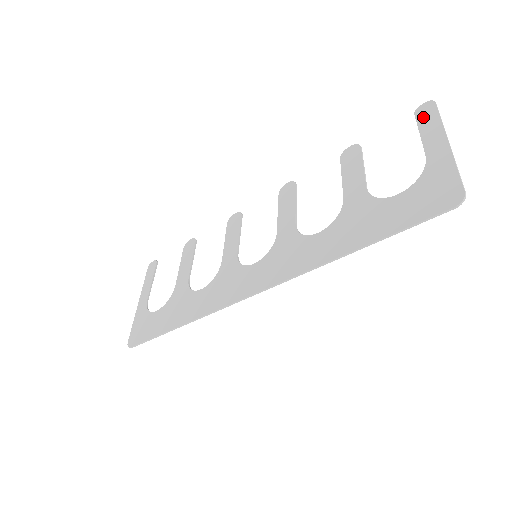
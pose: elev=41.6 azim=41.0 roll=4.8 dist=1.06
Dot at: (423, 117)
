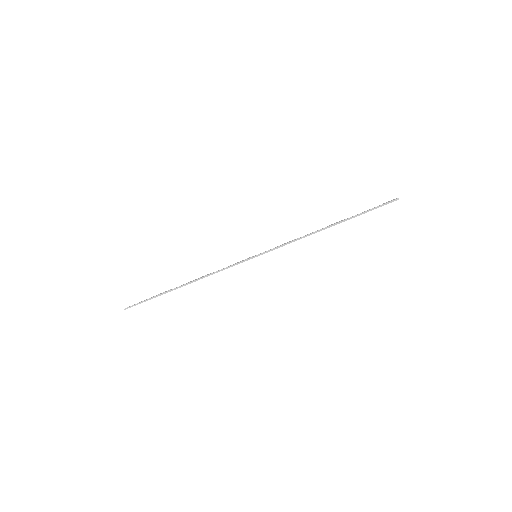
Dot at: occluded
